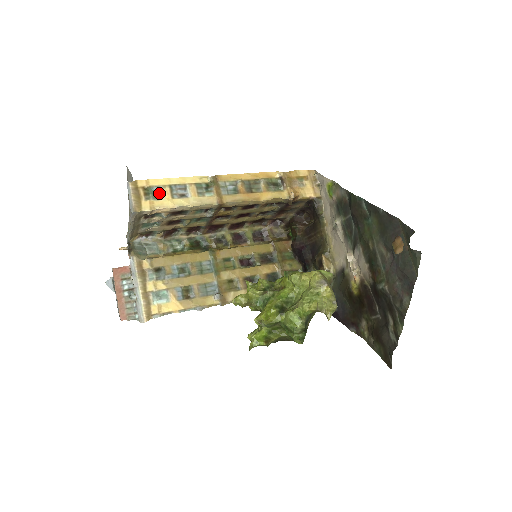
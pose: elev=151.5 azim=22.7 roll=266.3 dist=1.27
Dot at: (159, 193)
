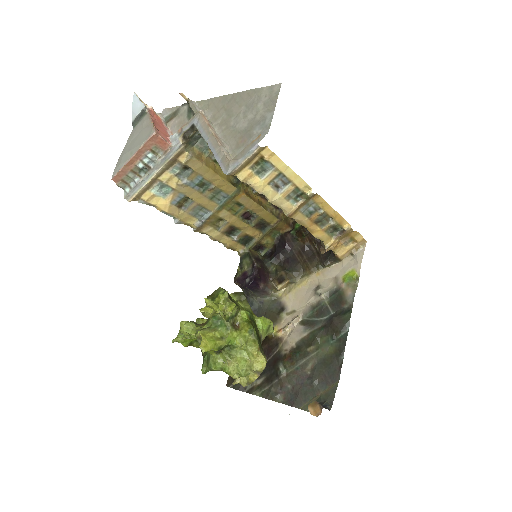
Dot at: (266, 170)
